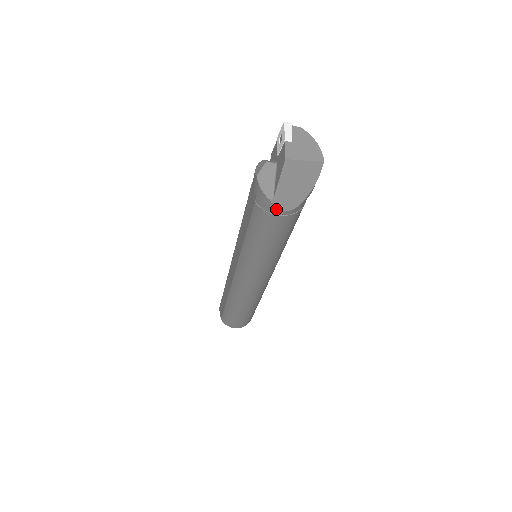
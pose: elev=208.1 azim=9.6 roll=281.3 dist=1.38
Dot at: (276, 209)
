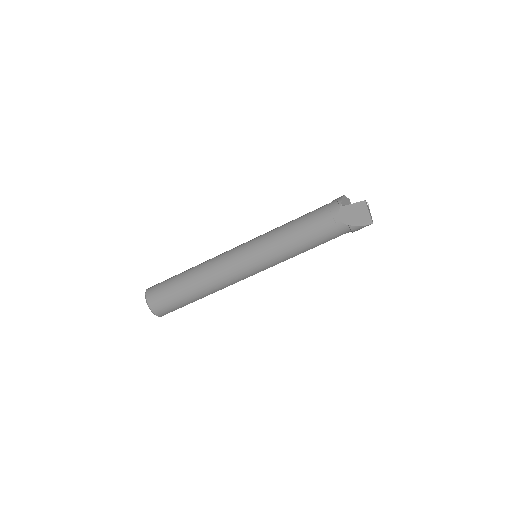
Dot at: (337, 212)
